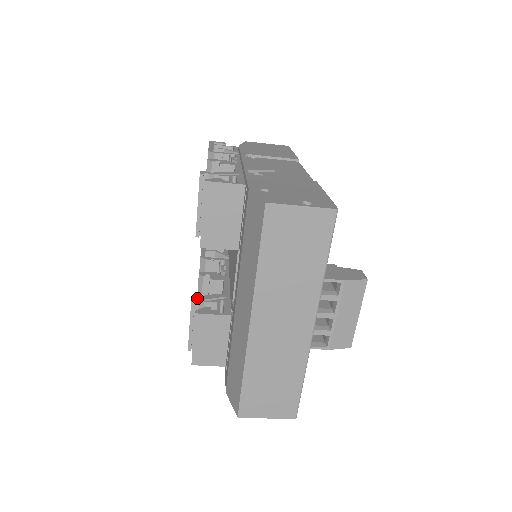
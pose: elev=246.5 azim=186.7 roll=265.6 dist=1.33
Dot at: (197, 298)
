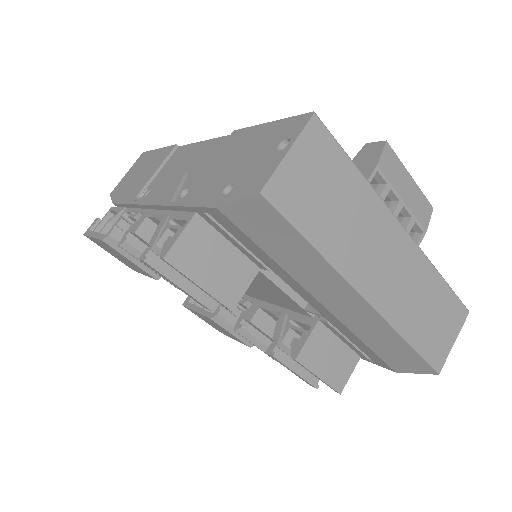
Dot at: (272, 348)
